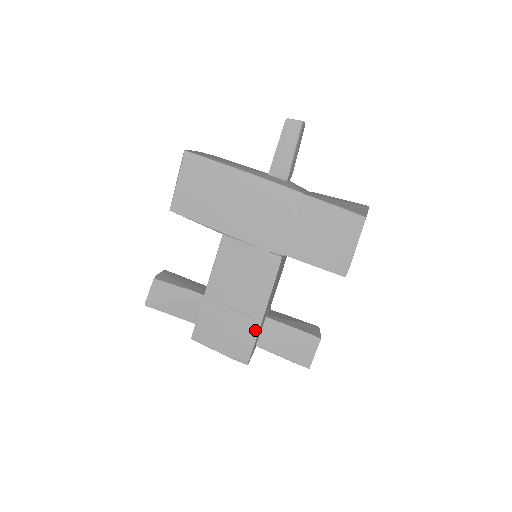
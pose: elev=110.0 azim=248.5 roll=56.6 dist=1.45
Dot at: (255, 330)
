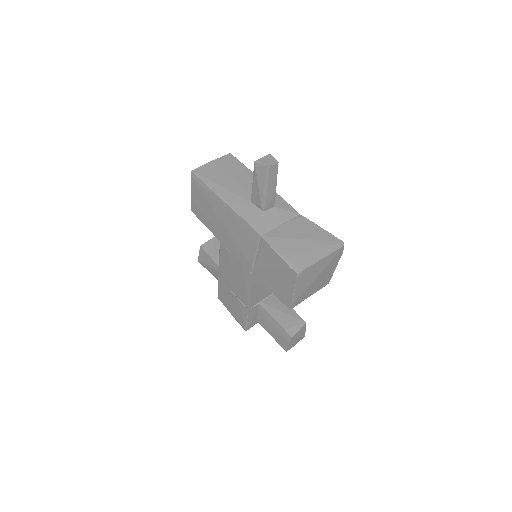
Dot at: (246, 313)
